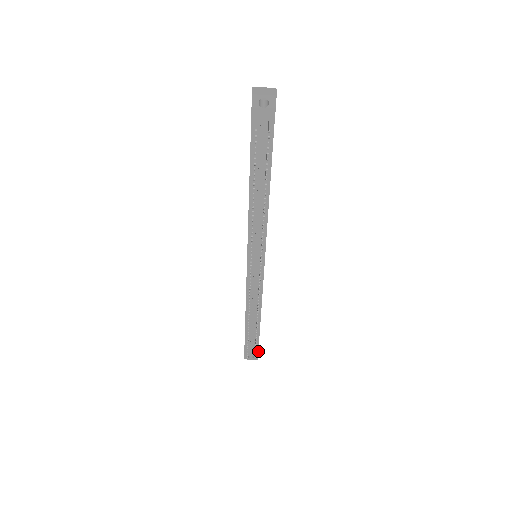
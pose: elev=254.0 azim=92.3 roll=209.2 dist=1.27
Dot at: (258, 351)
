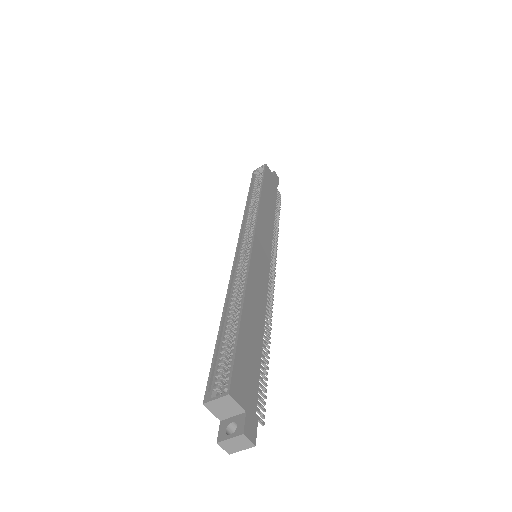
Dot at: occluded
